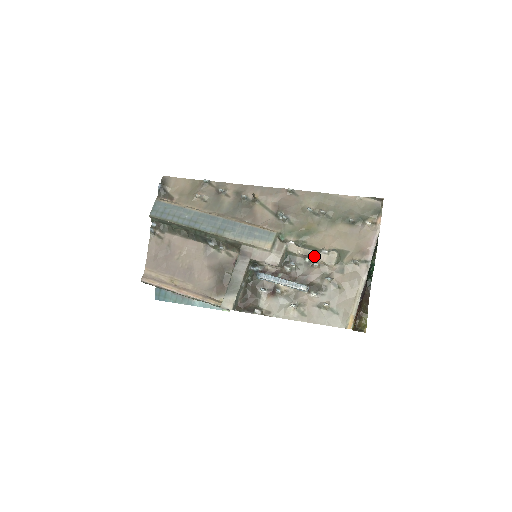
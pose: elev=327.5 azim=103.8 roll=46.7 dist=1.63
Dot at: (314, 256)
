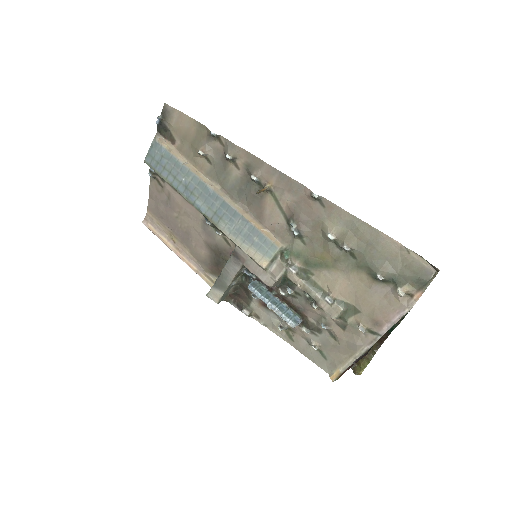
Dot at: (314, 298)
